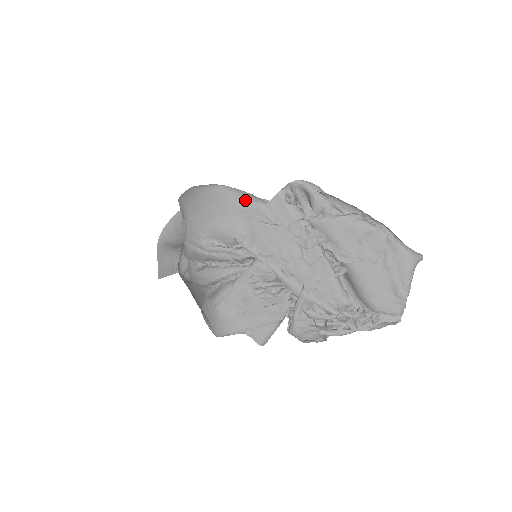
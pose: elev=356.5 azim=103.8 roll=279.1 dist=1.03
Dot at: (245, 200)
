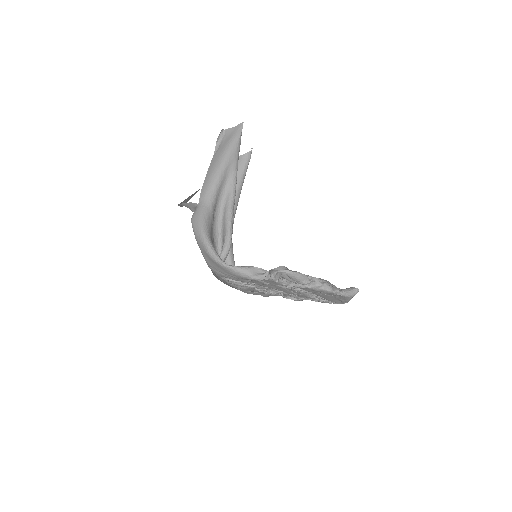
Dot at: (246, 277)
